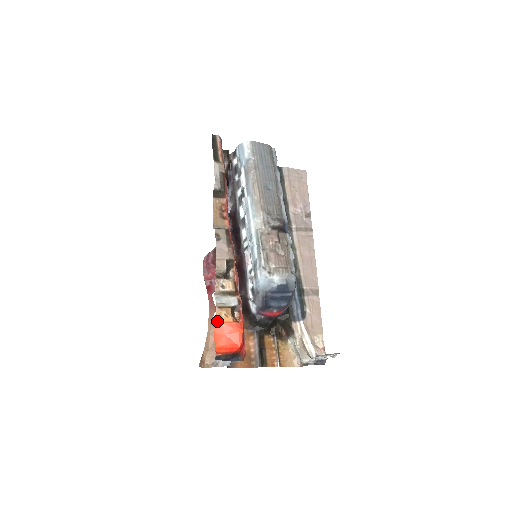
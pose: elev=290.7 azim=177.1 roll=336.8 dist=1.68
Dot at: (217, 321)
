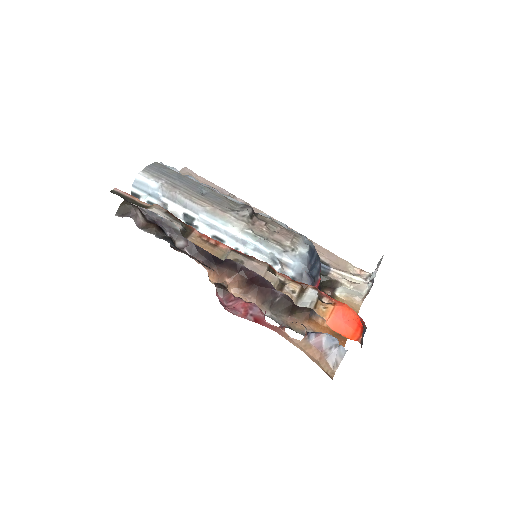
Dot at: (326, 319)
